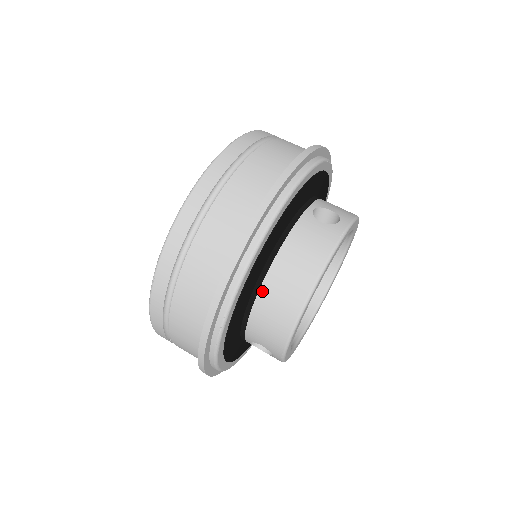
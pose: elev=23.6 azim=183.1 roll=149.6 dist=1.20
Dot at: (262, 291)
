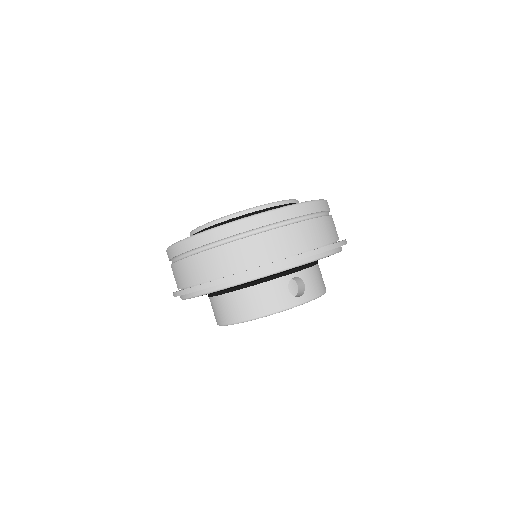
Dot at: (227, 295)
